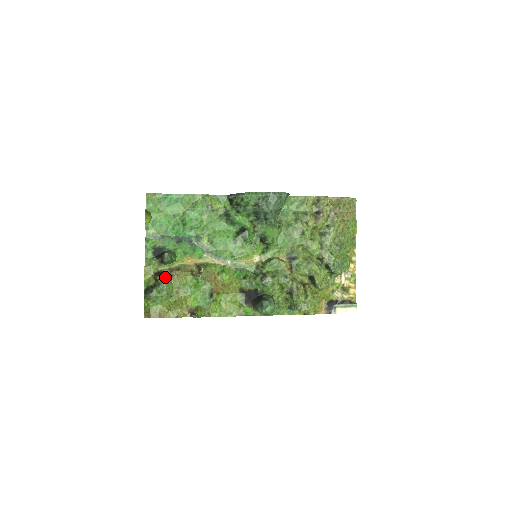
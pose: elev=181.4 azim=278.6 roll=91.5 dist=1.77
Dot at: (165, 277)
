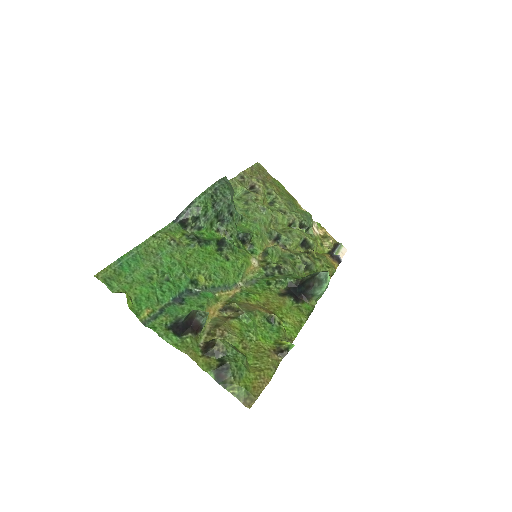
Dot at: (221, 340)
